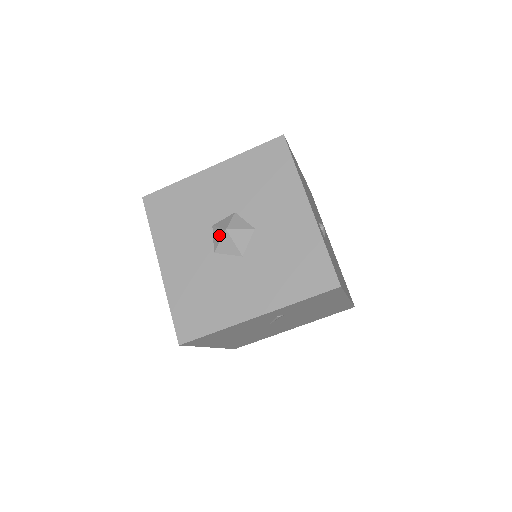
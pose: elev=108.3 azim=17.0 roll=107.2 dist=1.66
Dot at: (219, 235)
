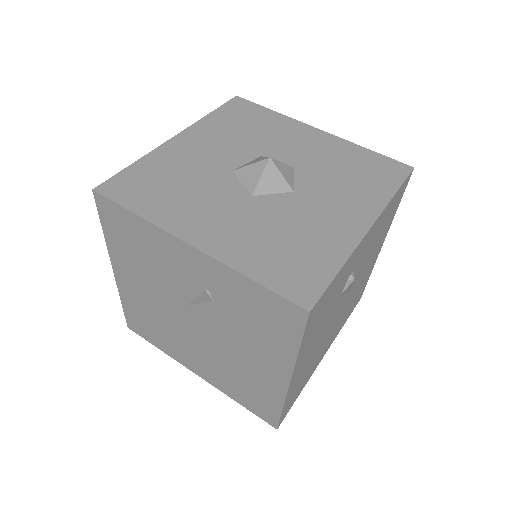
Dot at: (257, 160)
